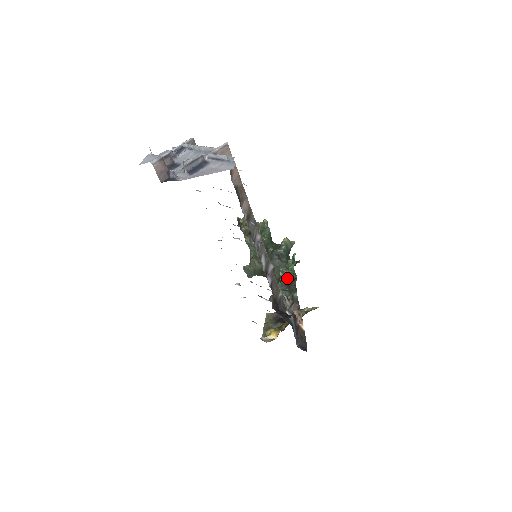
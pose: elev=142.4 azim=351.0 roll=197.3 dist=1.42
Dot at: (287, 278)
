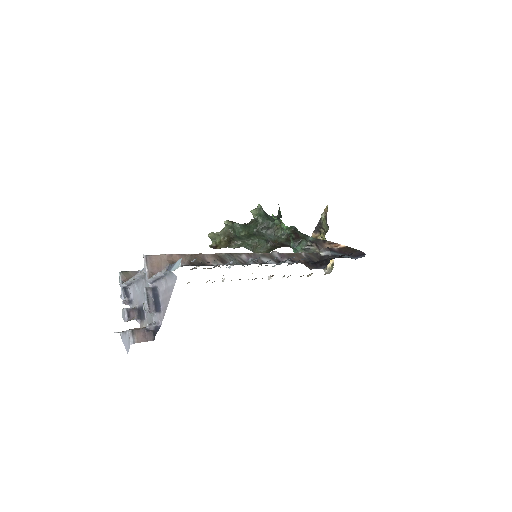
Dot at: (290, 234)
